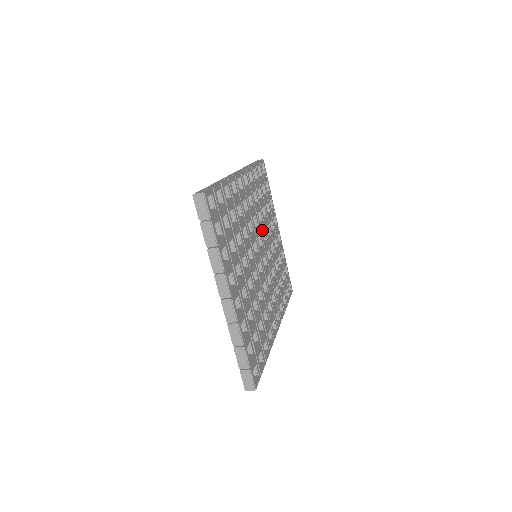
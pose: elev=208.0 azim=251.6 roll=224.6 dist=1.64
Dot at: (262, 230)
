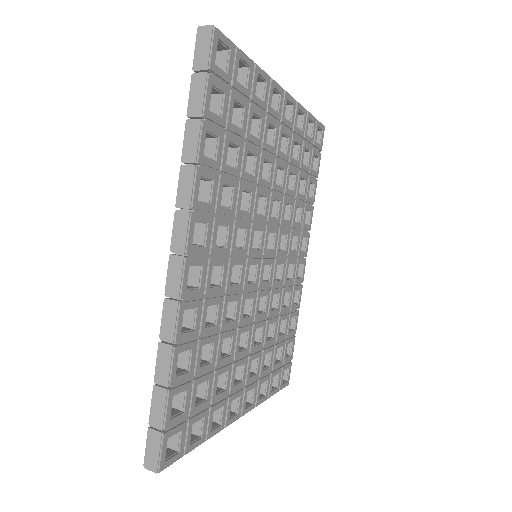
Dot at: (255, 209)
